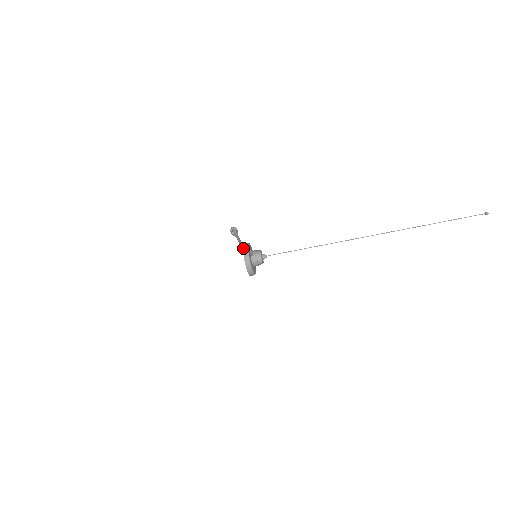
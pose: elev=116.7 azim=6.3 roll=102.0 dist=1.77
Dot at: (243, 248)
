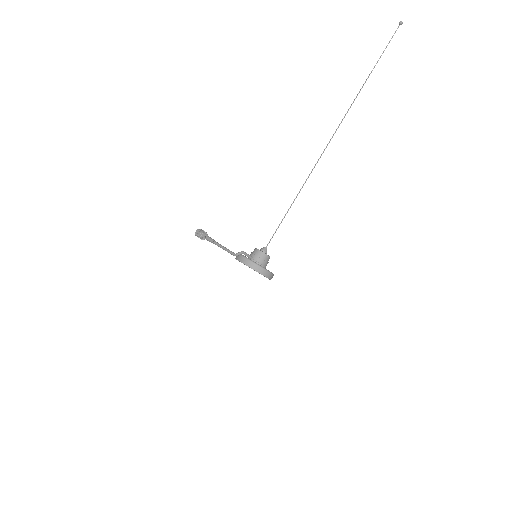
Dot at: (232, 253)
